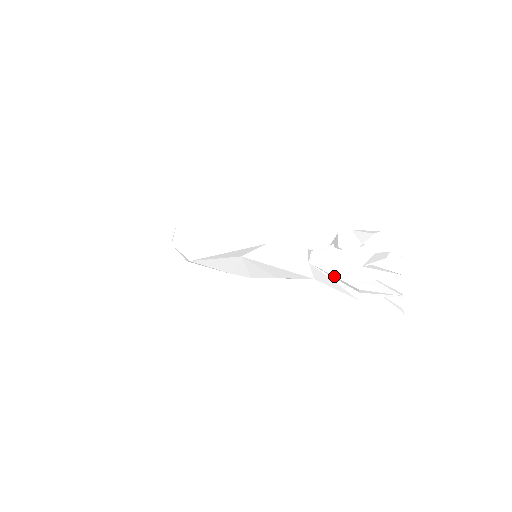
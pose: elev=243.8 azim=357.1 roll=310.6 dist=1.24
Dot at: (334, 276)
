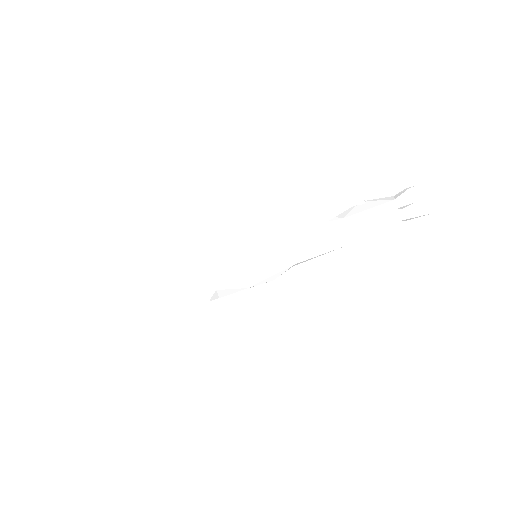
Dot at: (375, 215)
